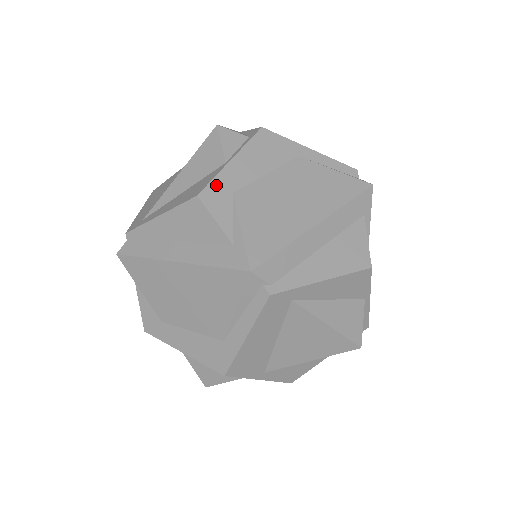
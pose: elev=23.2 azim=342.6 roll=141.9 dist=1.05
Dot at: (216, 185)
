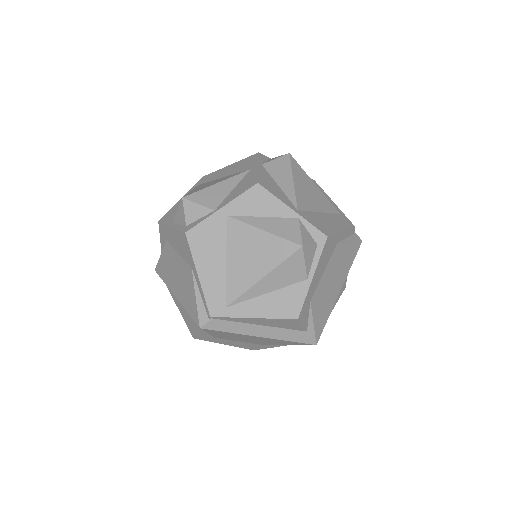
Dot at: (305, 304)
